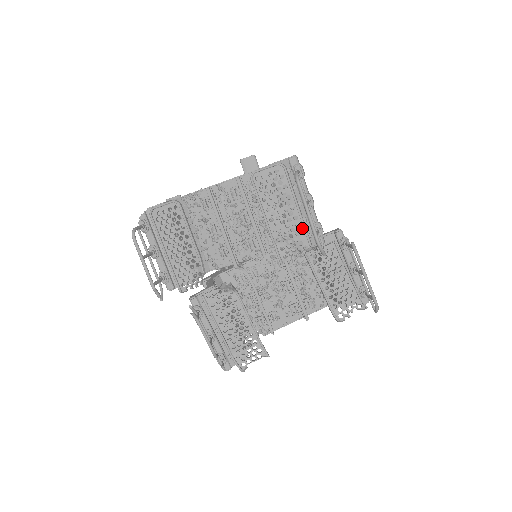
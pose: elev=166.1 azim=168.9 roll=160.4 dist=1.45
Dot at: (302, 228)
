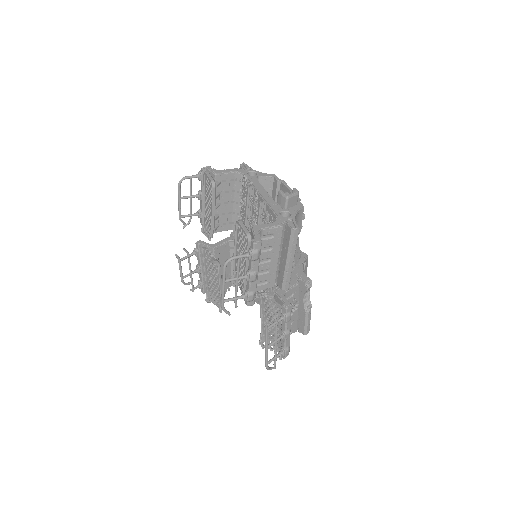
Dot at: (244, 283)
